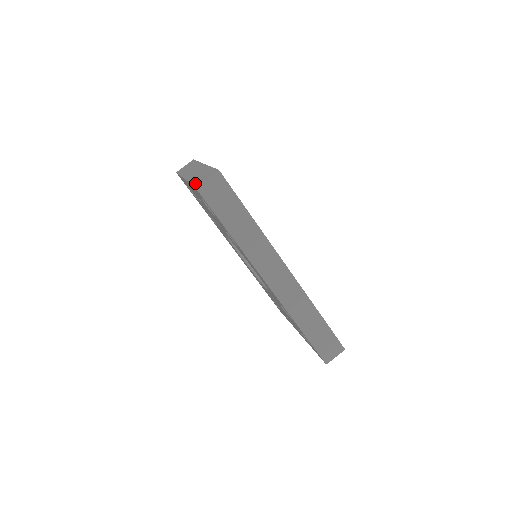
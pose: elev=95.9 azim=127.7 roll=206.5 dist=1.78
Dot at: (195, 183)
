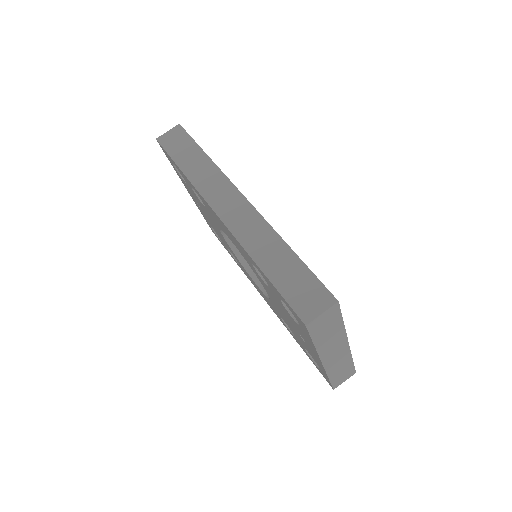
Dot at: occluded
